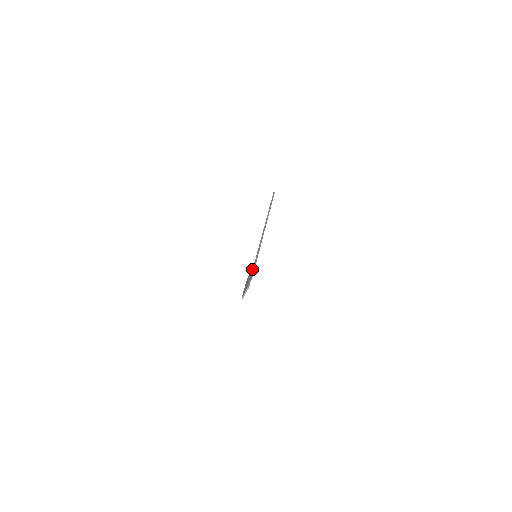
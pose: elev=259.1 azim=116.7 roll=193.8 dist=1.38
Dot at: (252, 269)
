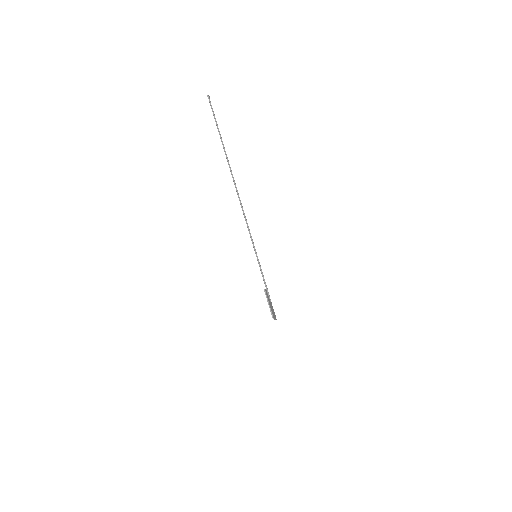
Dot at: (264, 290)
